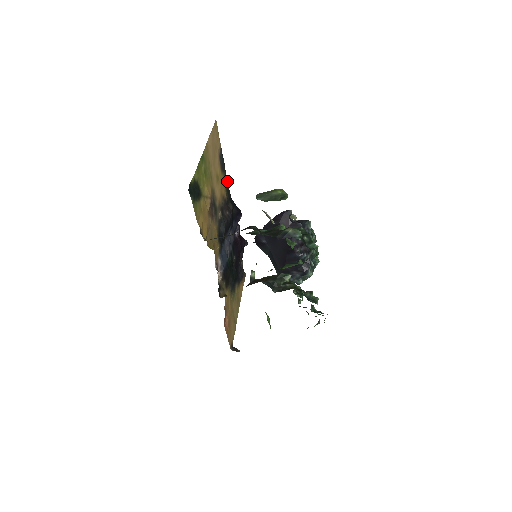
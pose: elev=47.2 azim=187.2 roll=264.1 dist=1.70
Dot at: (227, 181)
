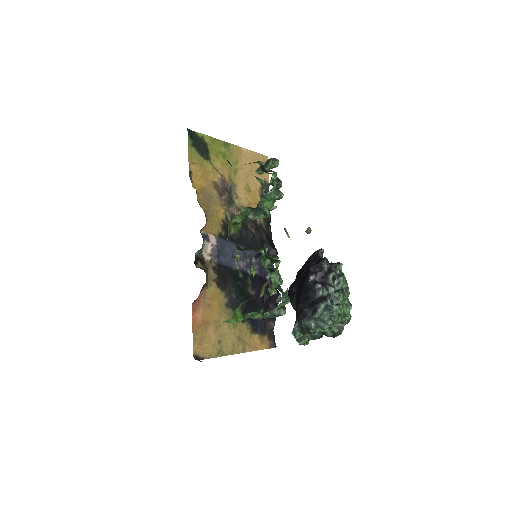
Dot at: (270, 218)
